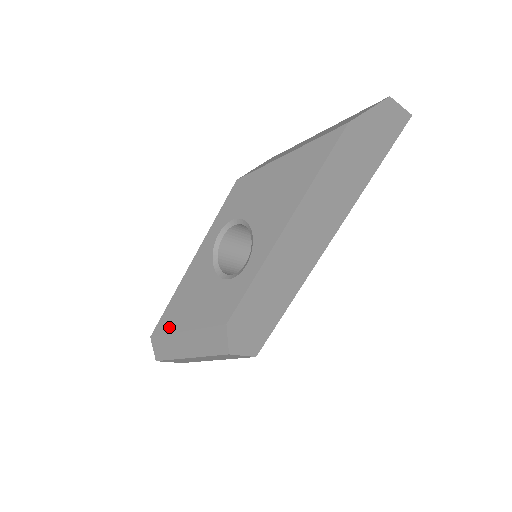
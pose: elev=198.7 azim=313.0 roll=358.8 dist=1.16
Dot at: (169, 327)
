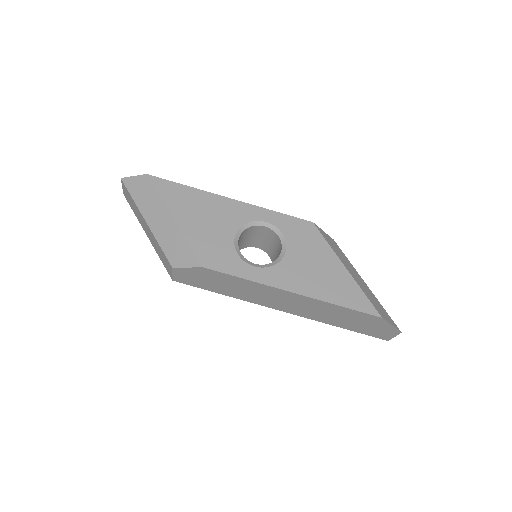
Dot at: (168, 197)
